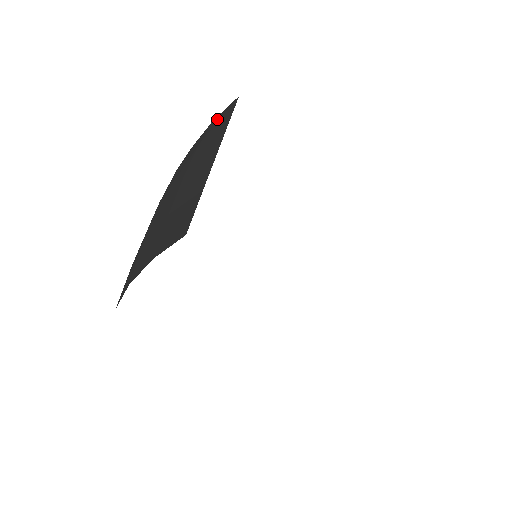
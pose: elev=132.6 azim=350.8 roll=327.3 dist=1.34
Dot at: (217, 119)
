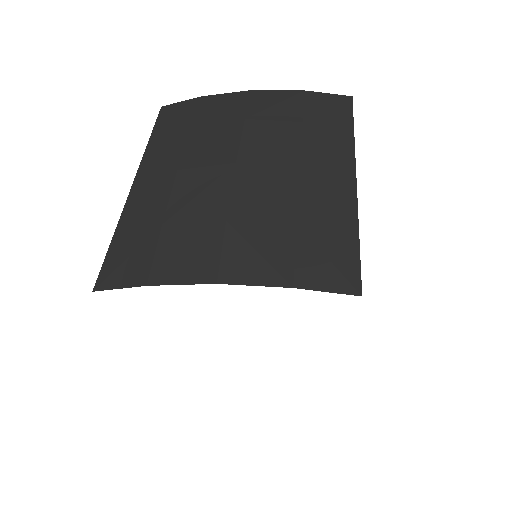
Dot at: (320, 101)
